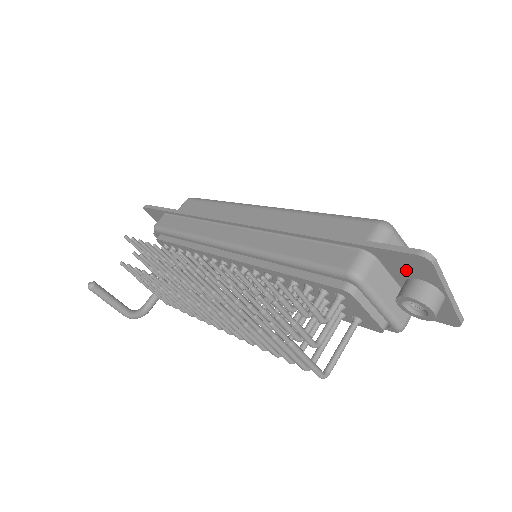
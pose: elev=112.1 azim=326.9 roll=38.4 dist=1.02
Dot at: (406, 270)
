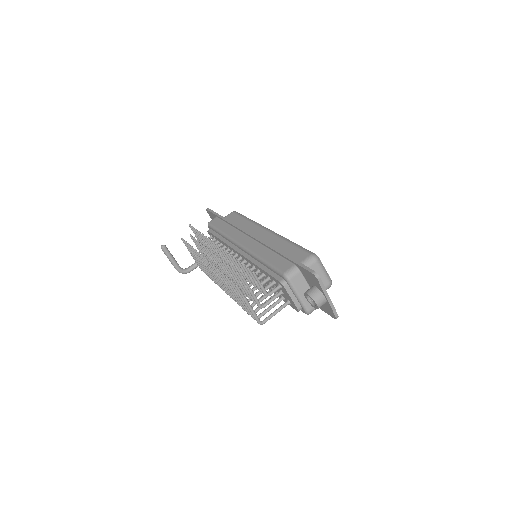
Dot at: (311, 280)
